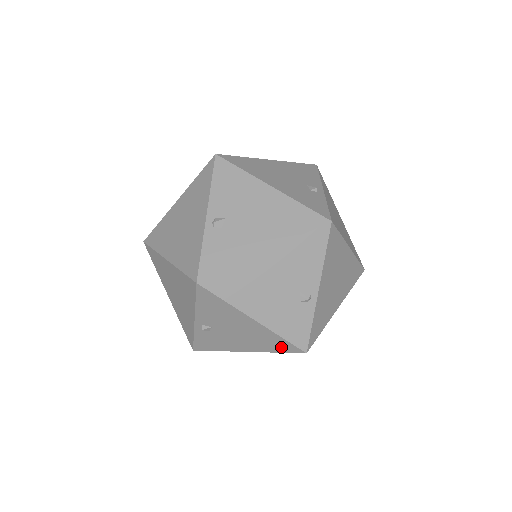
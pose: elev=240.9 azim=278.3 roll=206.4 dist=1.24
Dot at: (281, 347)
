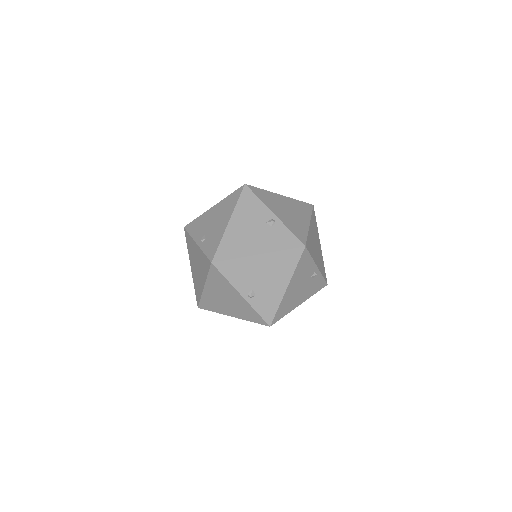
Dot at: (292, 259)
